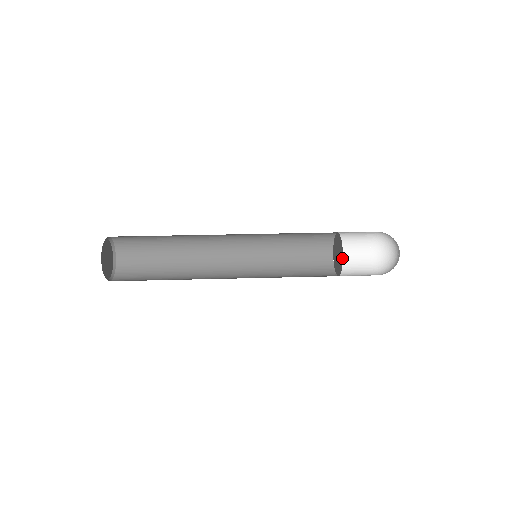
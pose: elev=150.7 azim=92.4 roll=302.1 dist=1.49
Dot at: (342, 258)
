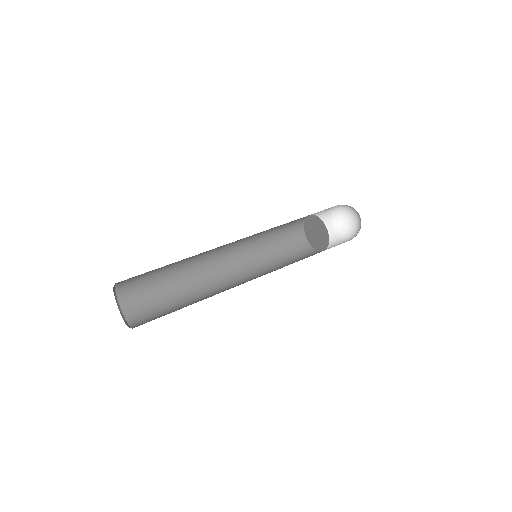
Dot at: (322, 222)
